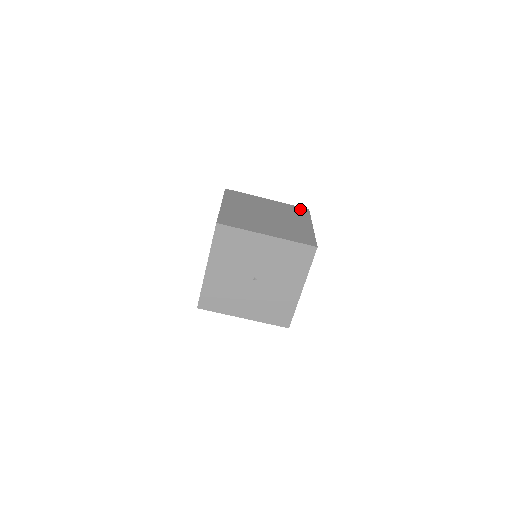
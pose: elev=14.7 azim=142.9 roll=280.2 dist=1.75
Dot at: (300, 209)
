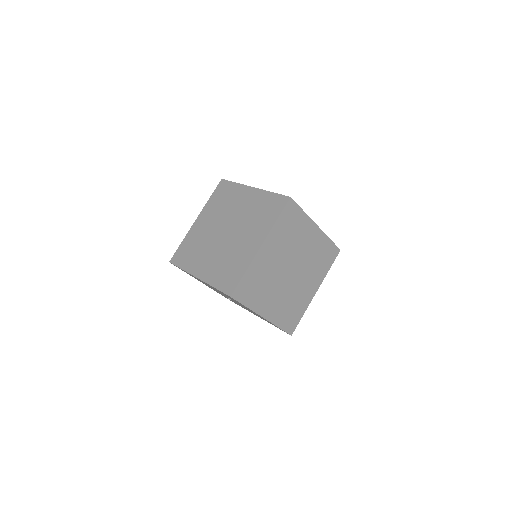
Dot at: (277, 202)
